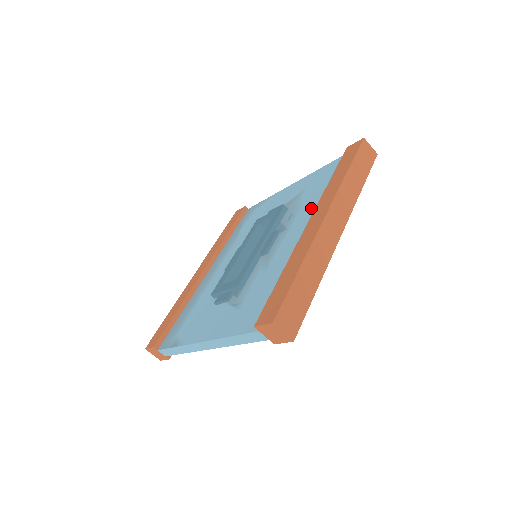
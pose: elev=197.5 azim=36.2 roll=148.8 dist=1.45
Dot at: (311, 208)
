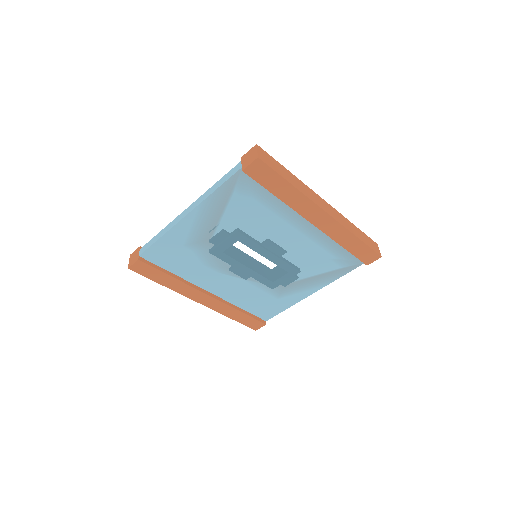
Dot at: occluded
